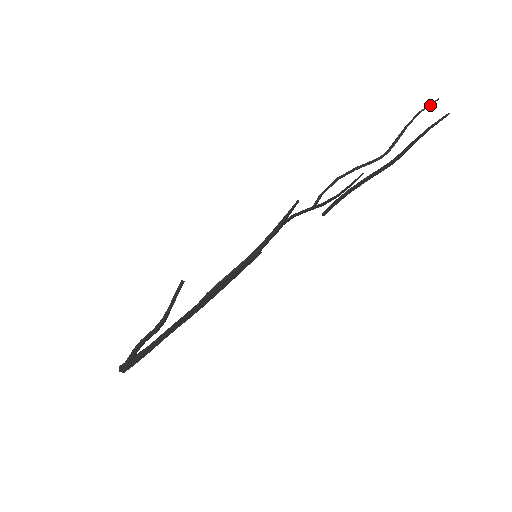
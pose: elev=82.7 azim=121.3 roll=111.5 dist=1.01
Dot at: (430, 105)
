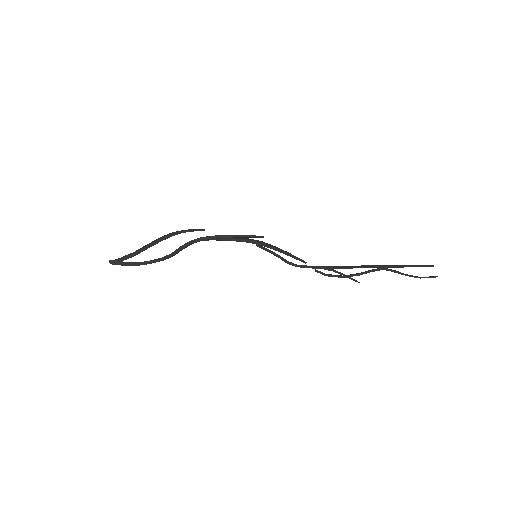
Dot at: (426, 266)
